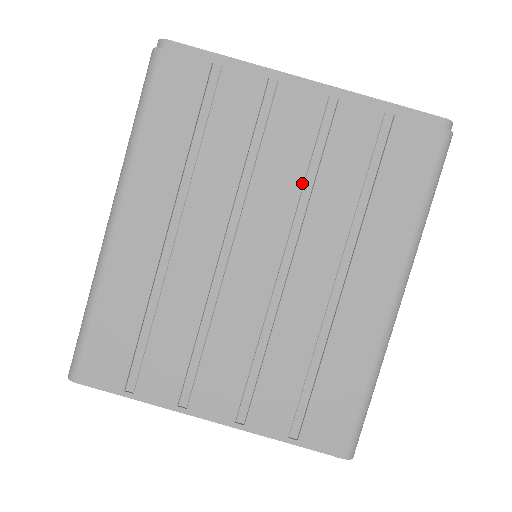
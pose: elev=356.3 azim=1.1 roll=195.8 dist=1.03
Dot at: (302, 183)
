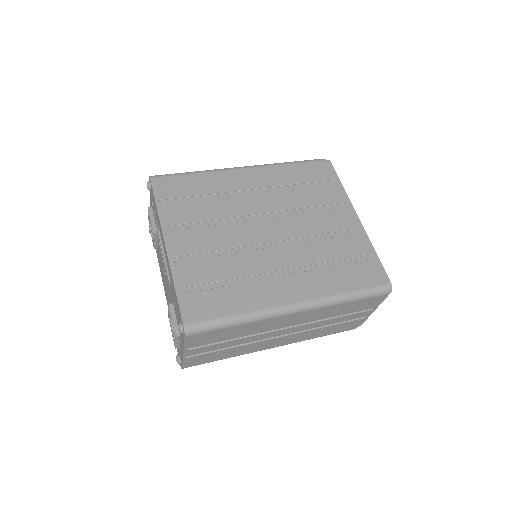
Dot at: (315, 234)
